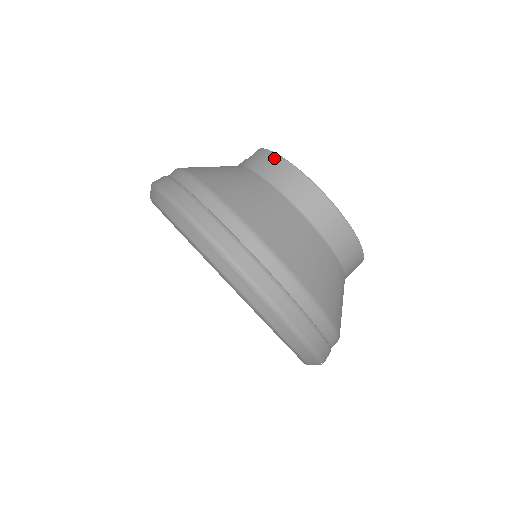
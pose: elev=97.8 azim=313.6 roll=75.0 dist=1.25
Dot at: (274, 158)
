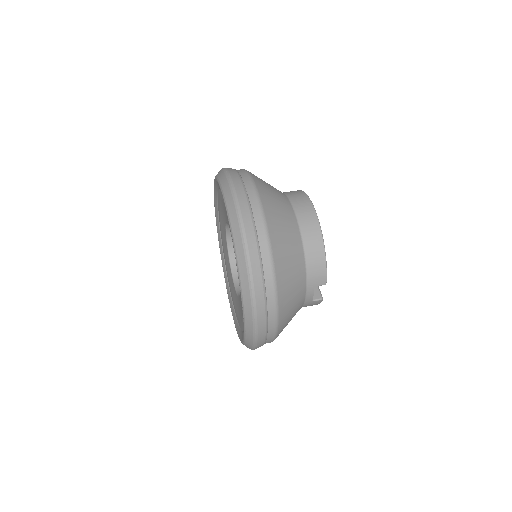
Dot at: occluded
